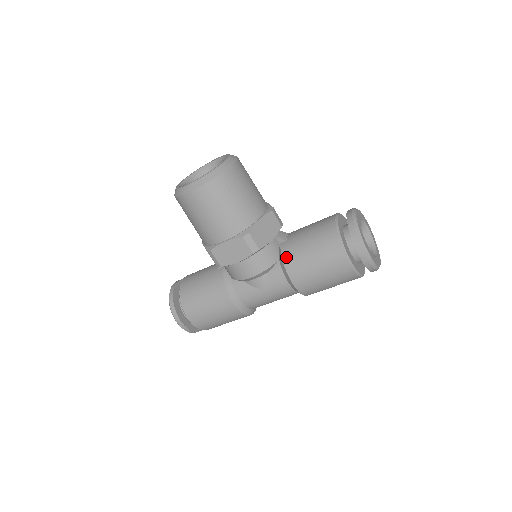
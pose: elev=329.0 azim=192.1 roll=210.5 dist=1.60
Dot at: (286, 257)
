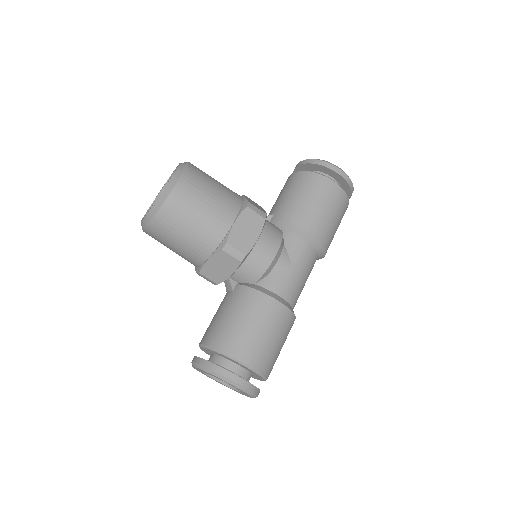
Dot at: (288, 218)
